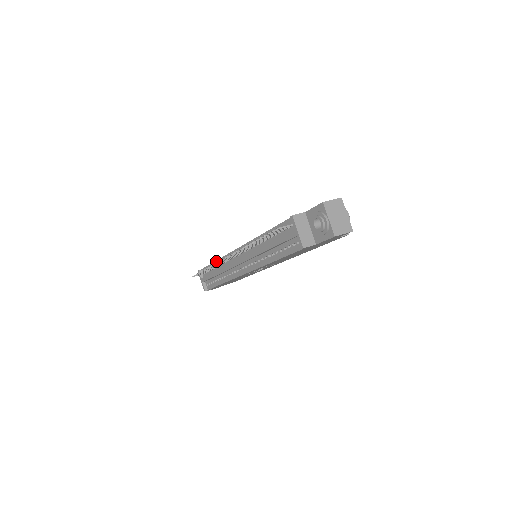
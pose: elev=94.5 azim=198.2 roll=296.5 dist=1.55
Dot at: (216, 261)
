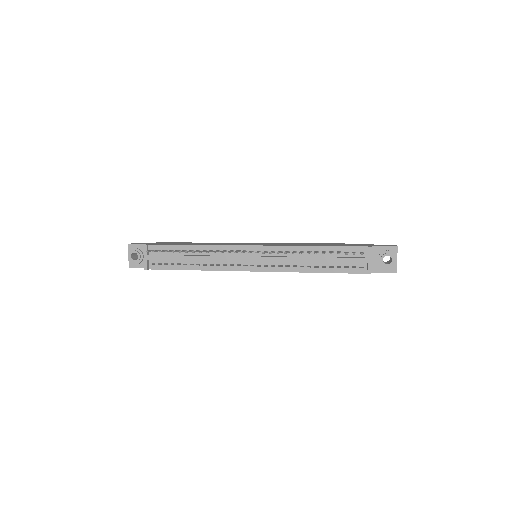
Dot at: (196, 245)
